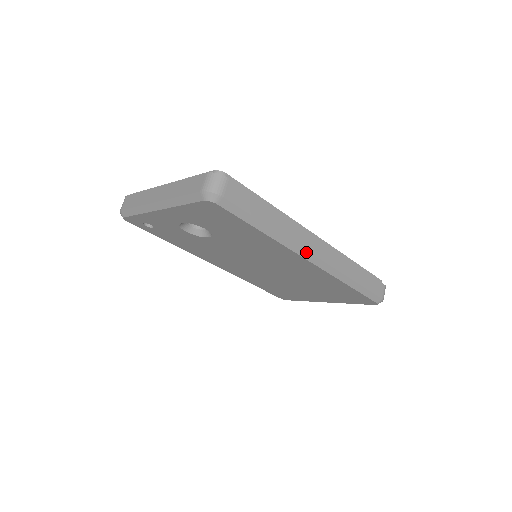
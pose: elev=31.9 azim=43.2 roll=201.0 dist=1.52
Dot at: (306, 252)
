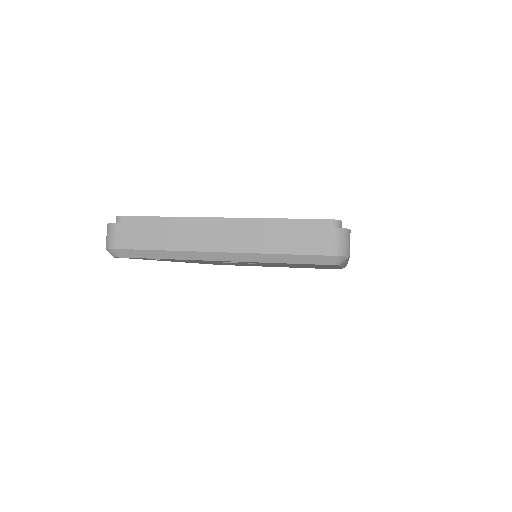
Dot at: occluded
